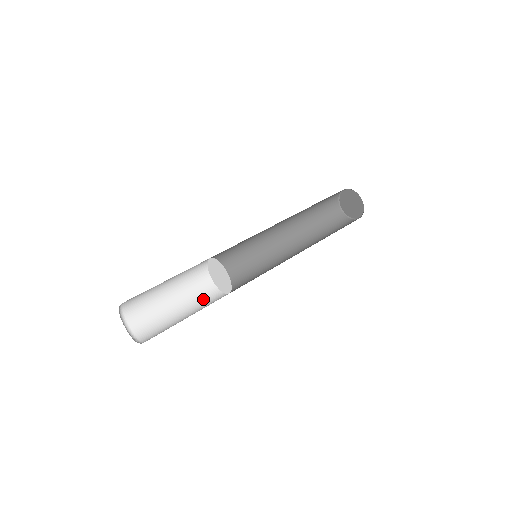
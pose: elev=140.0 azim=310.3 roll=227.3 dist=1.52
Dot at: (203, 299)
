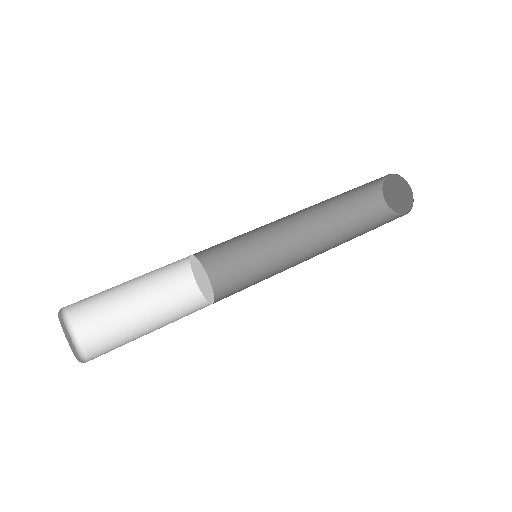
Dot at: (169, 284)
